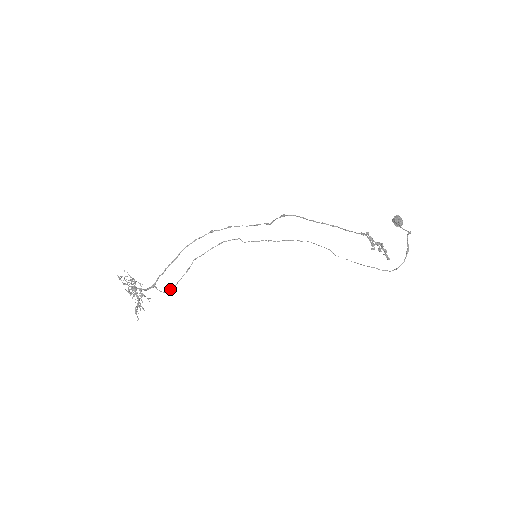
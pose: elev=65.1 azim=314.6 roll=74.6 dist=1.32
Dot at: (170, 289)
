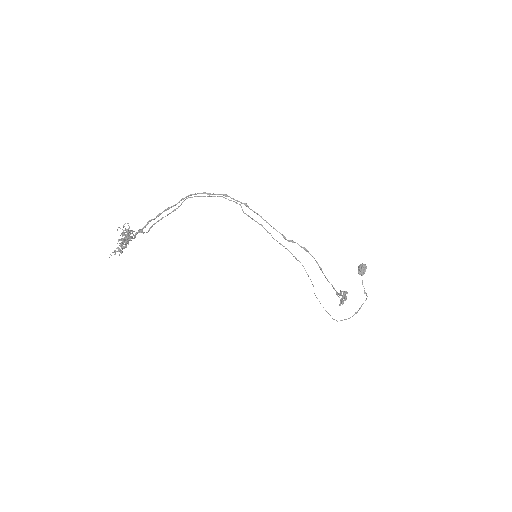
Dot at: (151, 227)
